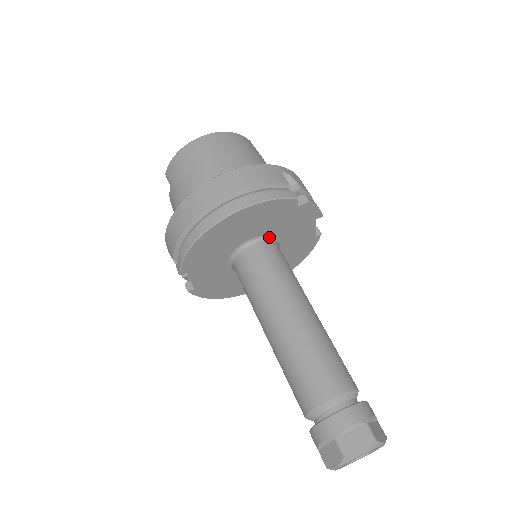
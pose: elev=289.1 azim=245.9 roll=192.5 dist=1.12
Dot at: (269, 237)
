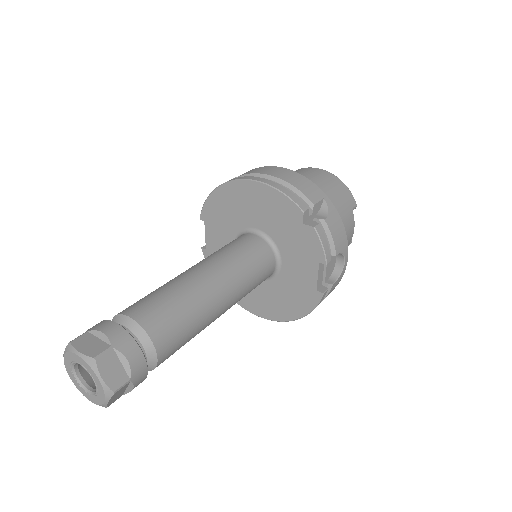
Dot at: (272, 242)
